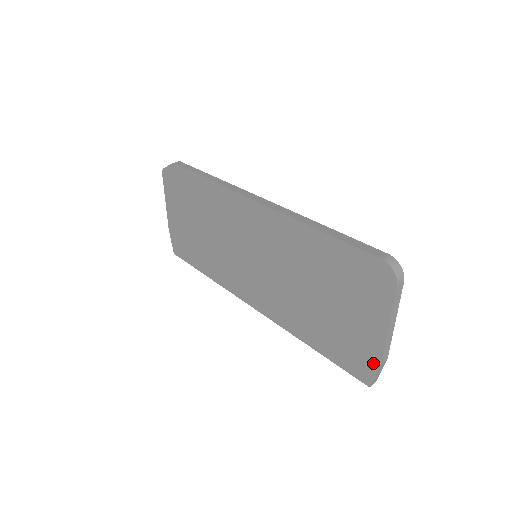
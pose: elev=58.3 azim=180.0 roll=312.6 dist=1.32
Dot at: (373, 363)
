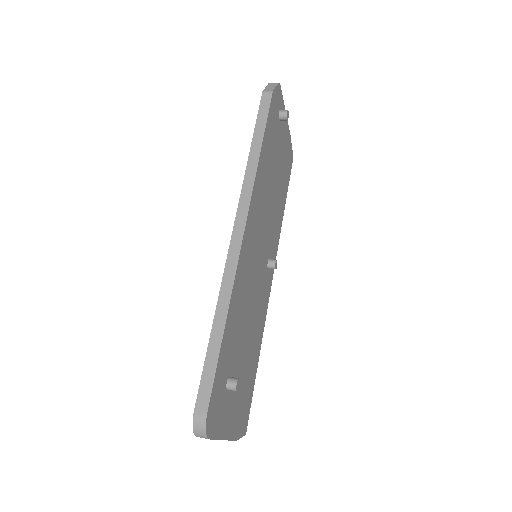
Dot at: occluded
